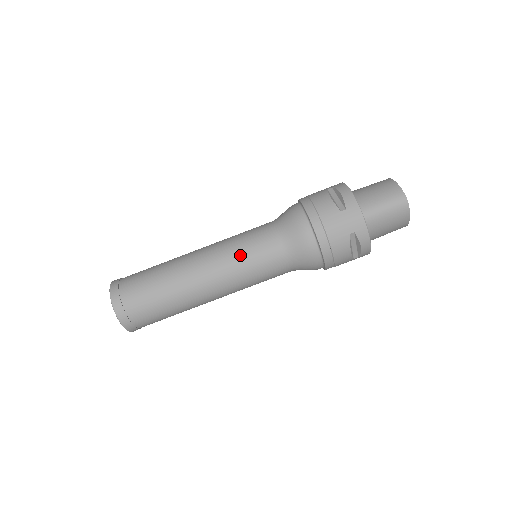
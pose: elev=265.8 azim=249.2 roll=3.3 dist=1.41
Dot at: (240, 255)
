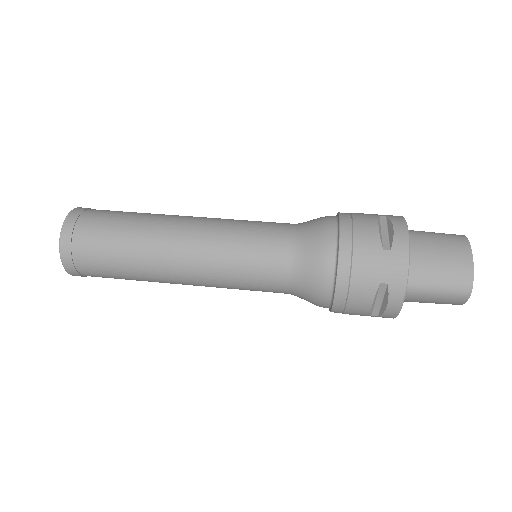
Dot at: occluded
